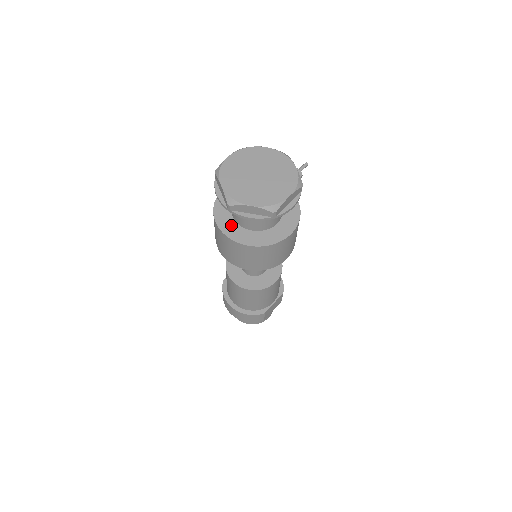
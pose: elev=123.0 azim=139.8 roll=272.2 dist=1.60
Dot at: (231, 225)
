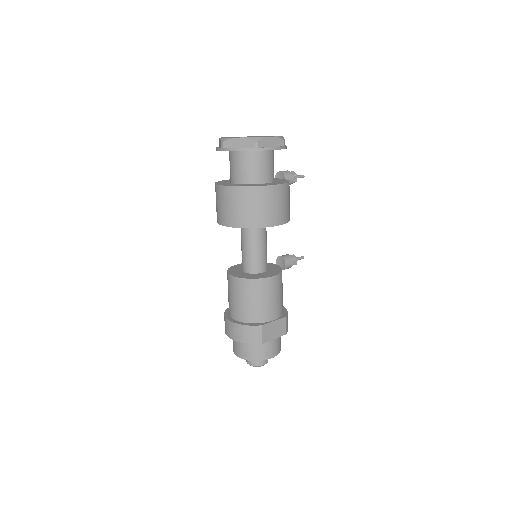
Dot at: occluded
